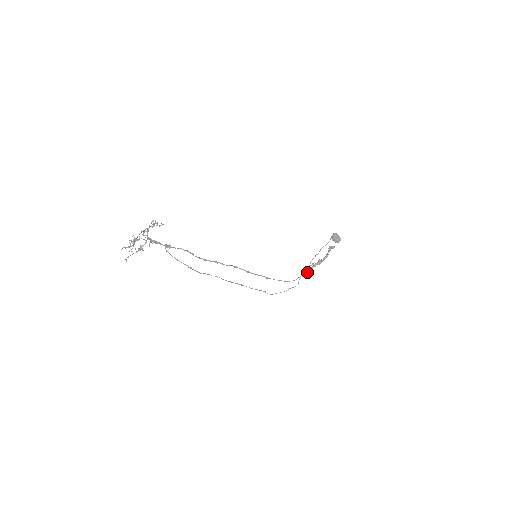
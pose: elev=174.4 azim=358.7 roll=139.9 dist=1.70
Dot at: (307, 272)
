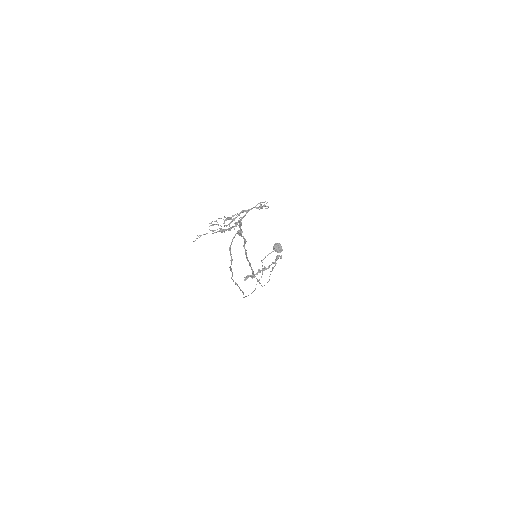
Dot at: (253, 277)
